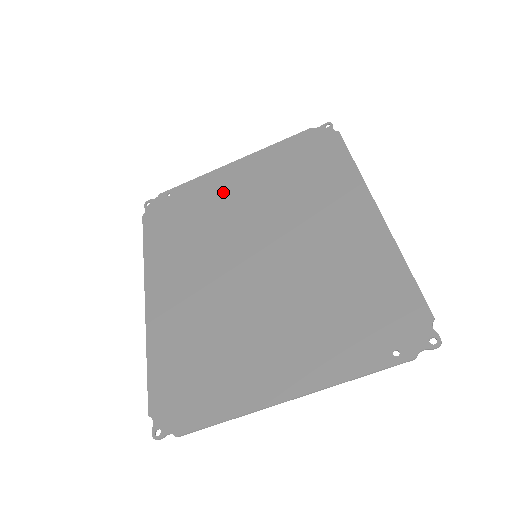
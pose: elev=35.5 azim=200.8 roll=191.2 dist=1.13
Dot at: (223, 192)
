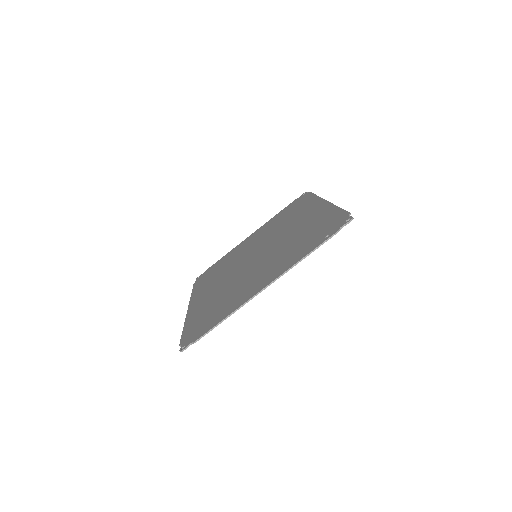
Dot at: (242, 248)
